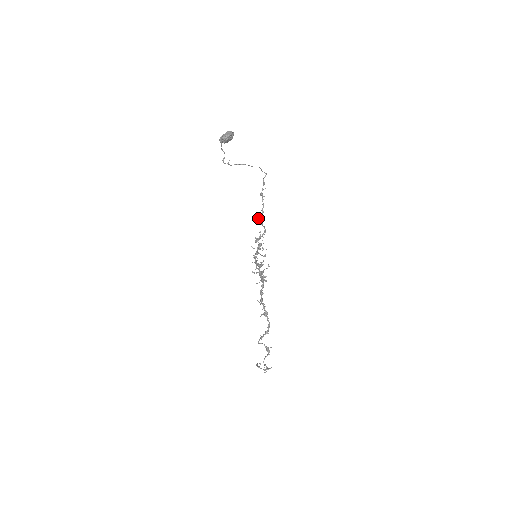
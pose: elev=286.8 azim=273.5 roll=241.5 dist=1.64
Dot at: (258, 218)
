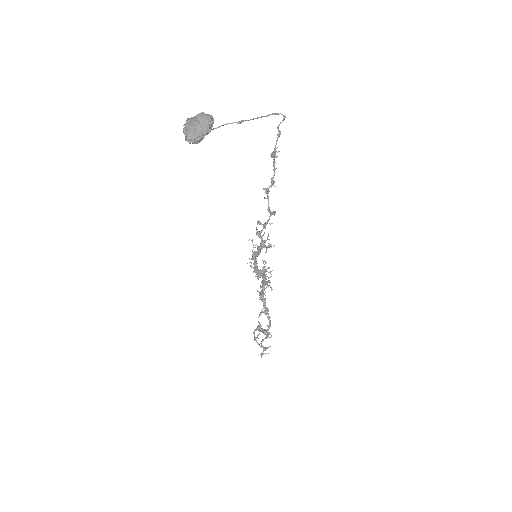
Dot at: occluded
